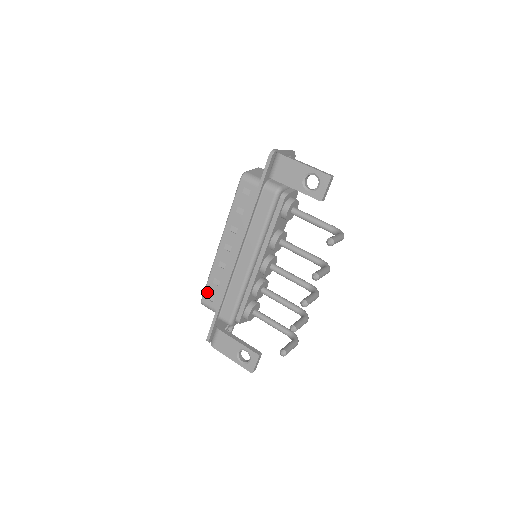
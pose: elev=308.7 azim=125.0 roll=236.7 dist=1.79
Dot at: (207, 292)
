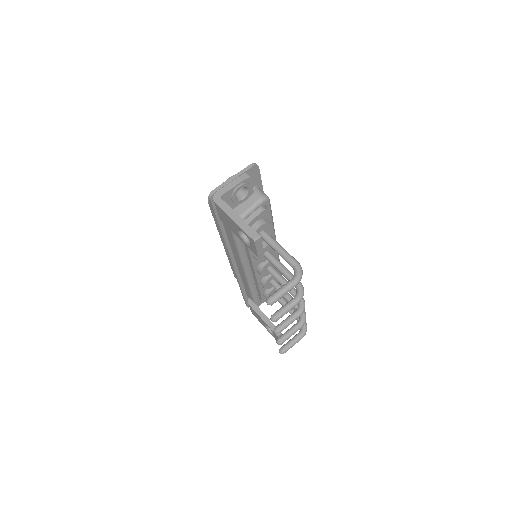
Dot at: (234, 273)
